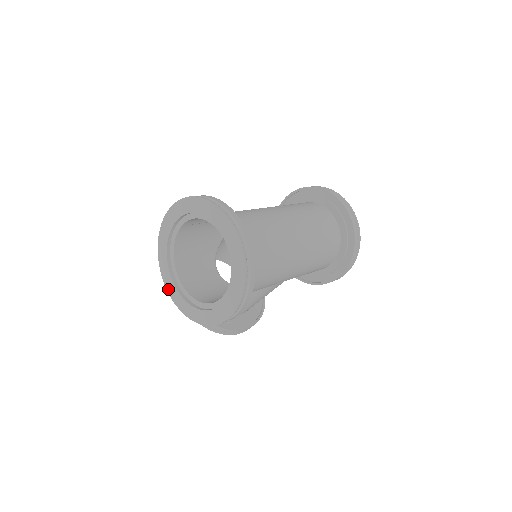
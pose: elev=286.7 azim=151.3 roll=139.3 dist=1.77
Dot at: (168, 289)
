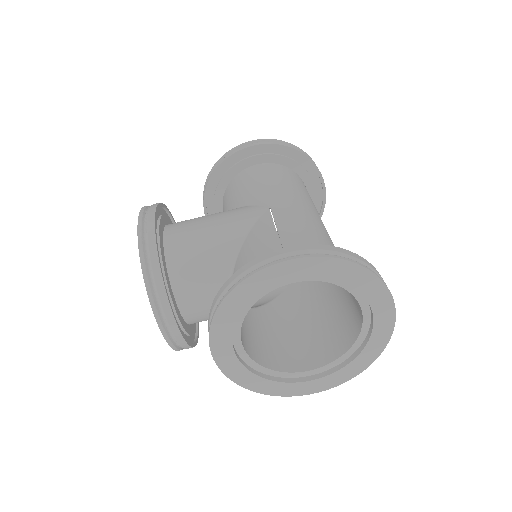
Dot at: (215, 352)
